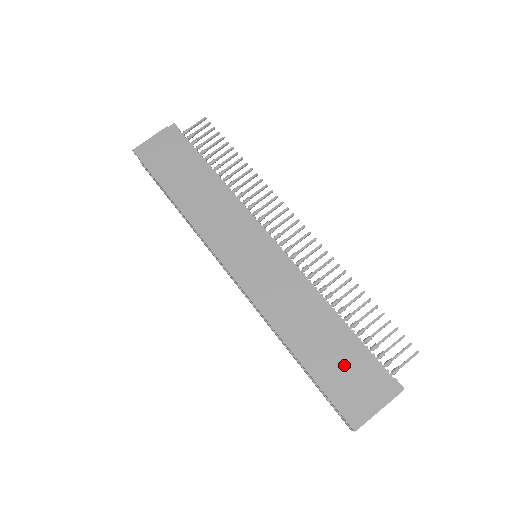
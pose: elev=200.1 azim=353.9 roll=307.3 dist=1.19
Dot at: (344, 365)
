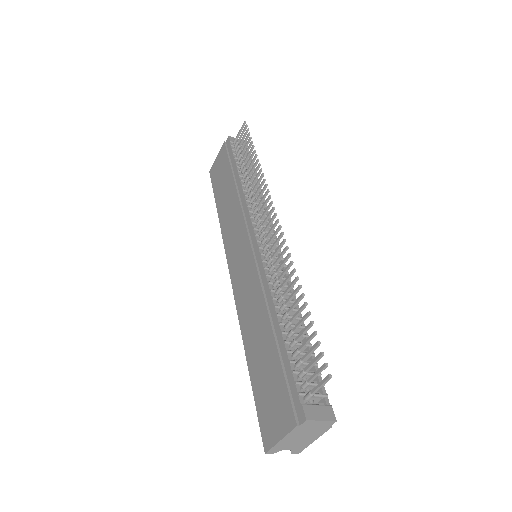
Dot at: (270, 379)
